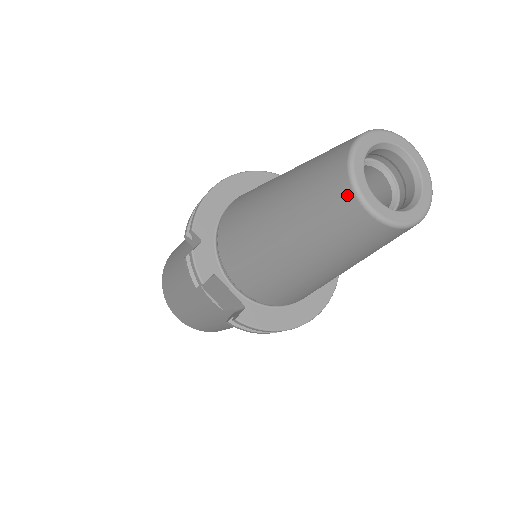
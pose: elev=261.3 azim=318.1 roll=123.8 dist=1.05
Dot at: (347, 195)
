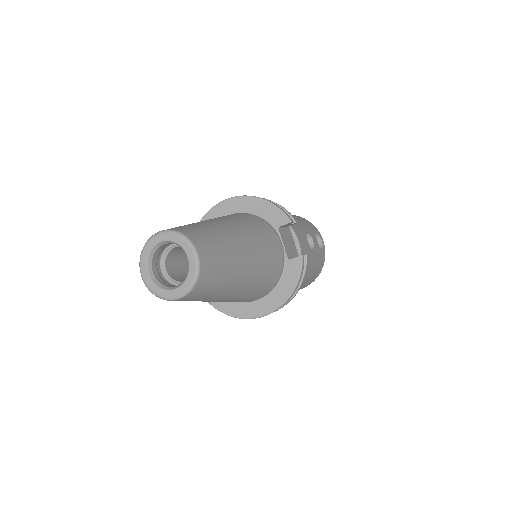
Dot at: occluded
